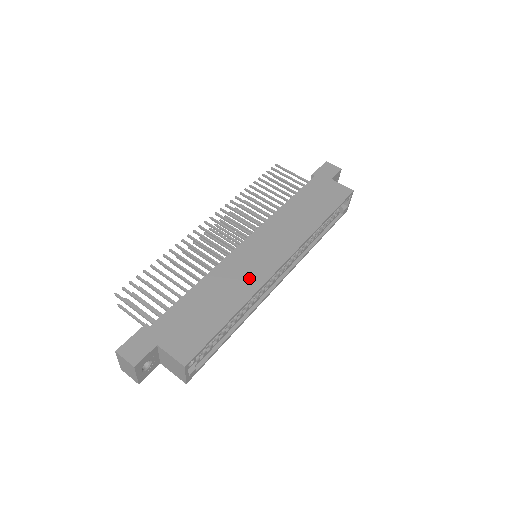
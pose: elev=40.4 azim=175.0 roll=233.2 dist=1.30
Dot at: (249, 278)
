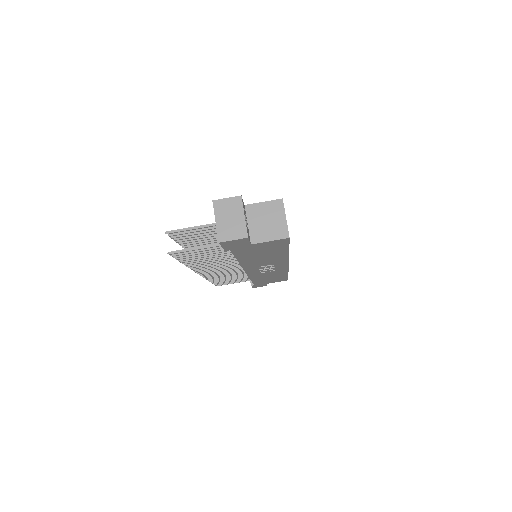
Dot at: occluded
